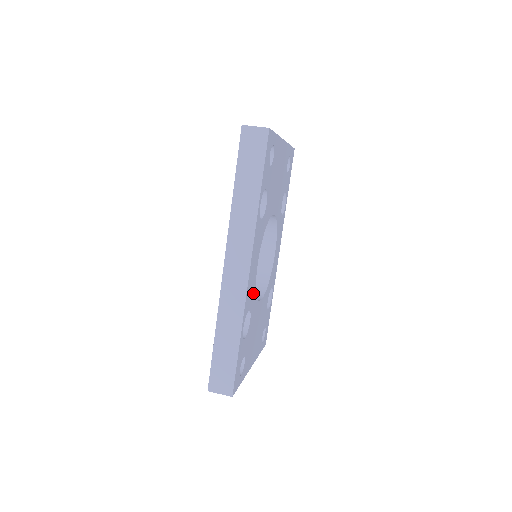
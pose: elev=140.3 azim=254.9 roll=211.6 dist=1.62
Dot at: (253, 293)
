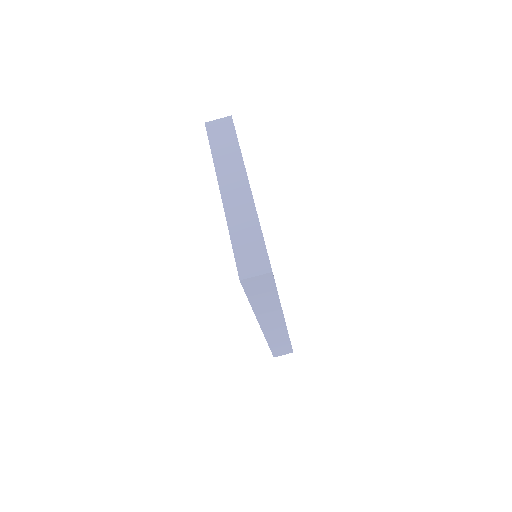
Dot at: occluded
